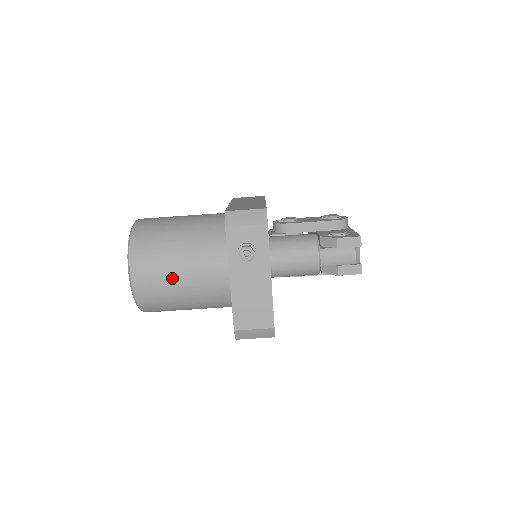
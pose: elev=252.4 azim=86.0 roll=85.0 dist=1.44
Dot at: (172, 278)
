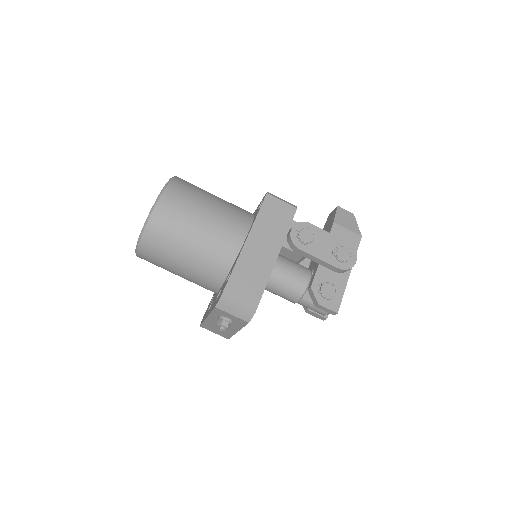
Dot at: (170, 270)
